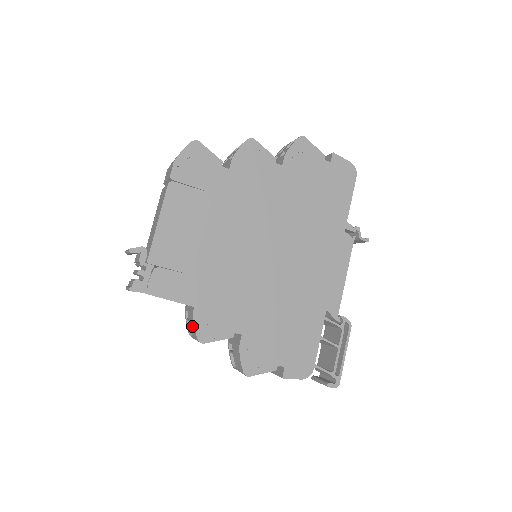
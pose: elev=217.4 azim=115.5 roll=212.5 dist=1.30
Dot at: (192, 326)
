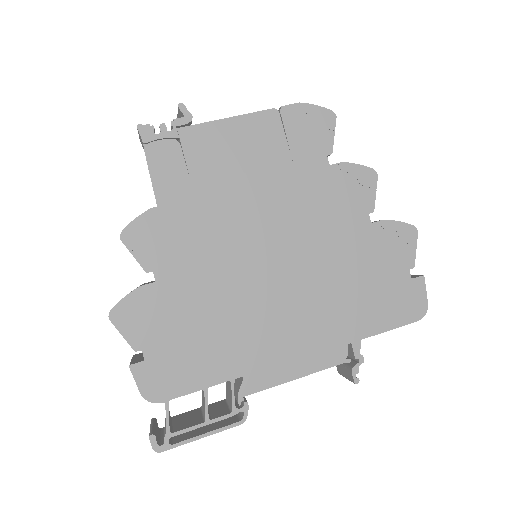
Dot at: occluded
